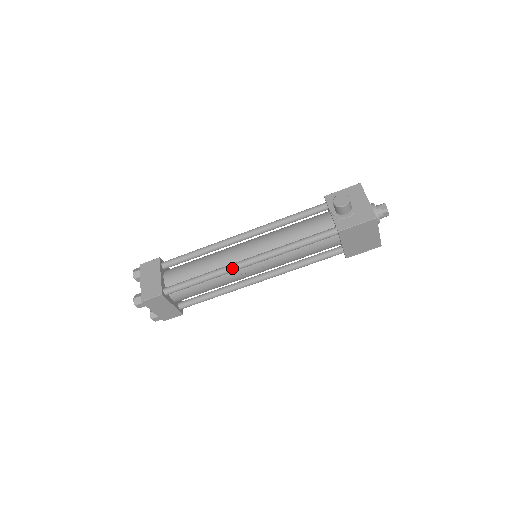
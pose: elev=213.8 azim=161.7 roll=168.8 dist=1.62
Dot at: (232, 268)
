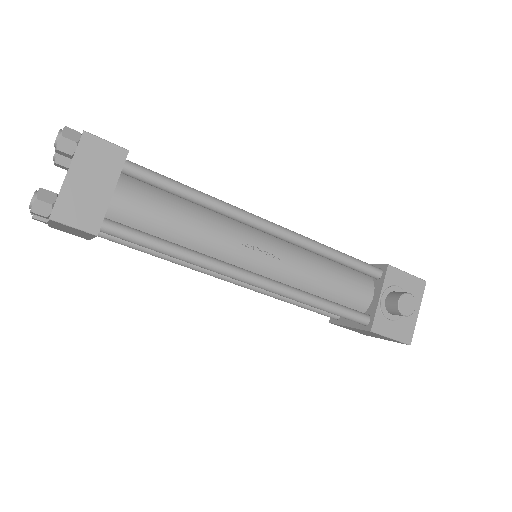
Dot at: (228, 273)
